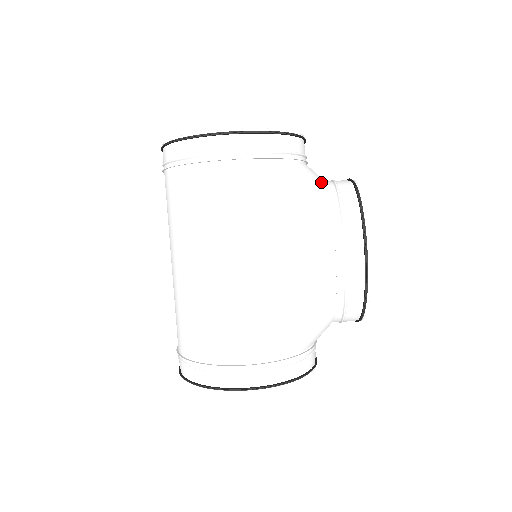
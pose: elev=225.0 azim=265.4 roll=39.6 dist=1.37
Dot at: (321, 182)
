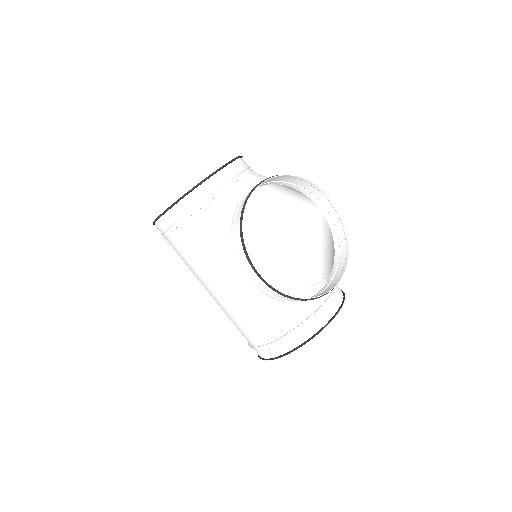
Dot at: (228, 211)
